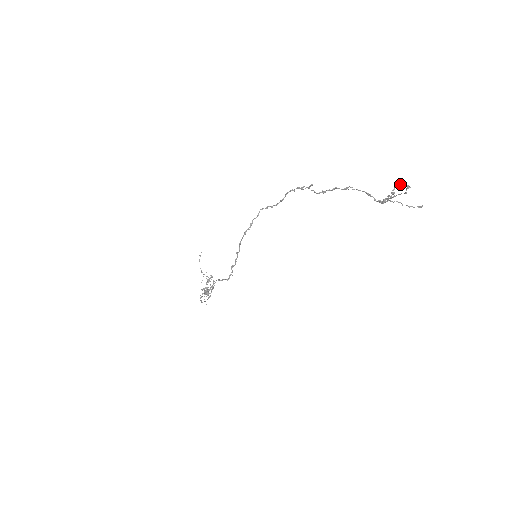
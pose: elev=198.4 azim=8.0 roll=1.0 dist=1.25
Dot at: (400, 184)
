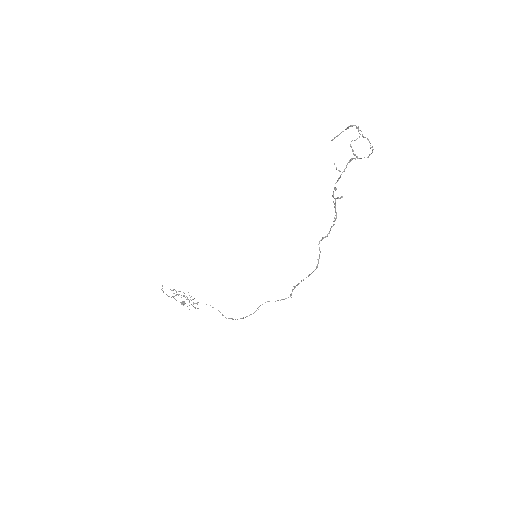
Dot at: (359, 133)
